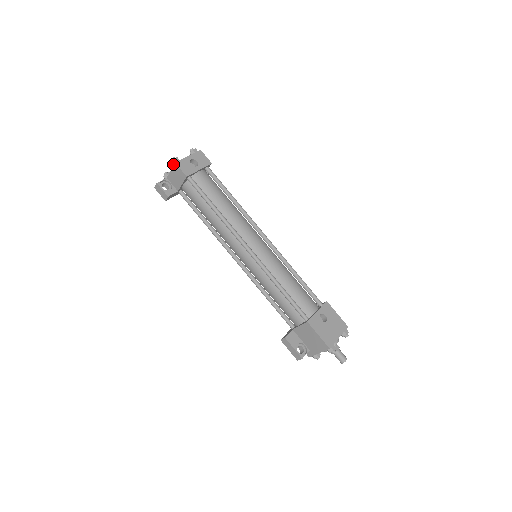
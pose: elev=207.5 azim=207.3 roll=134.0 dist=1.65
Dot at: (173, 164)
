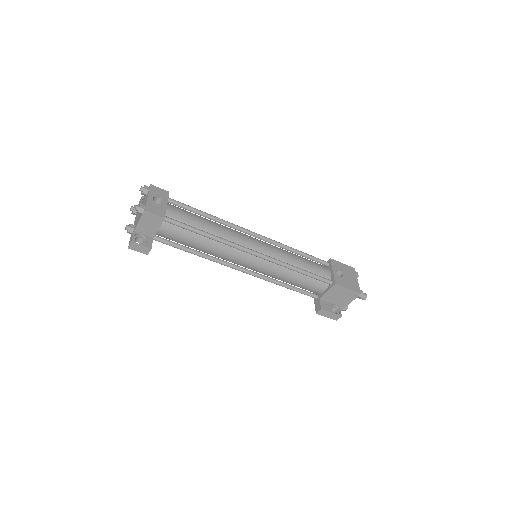
Dot at: (141, 213)
